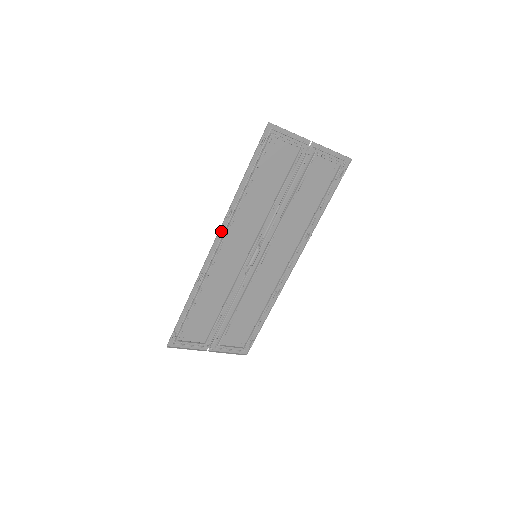
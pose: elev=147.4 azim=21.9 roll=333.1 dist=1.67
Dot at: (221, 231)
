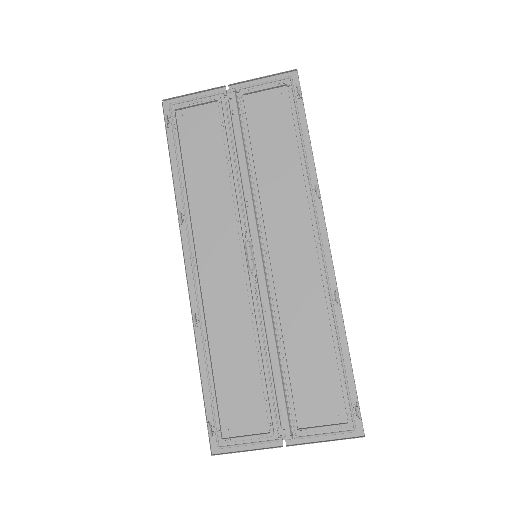
Dot at: (186, 246)
